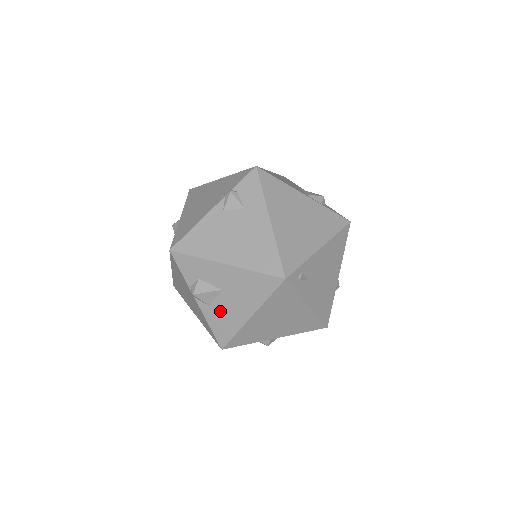
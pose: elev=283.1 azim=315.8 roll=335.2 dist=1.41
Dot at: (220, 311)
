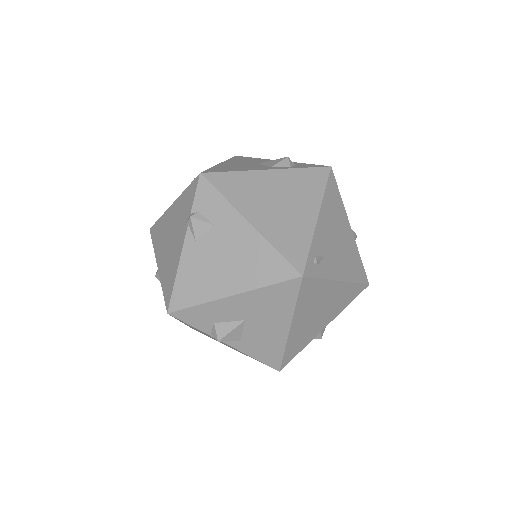
Dot at: (255, 340)
